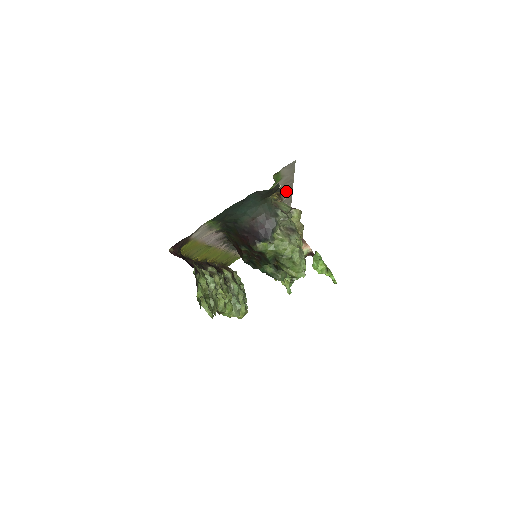
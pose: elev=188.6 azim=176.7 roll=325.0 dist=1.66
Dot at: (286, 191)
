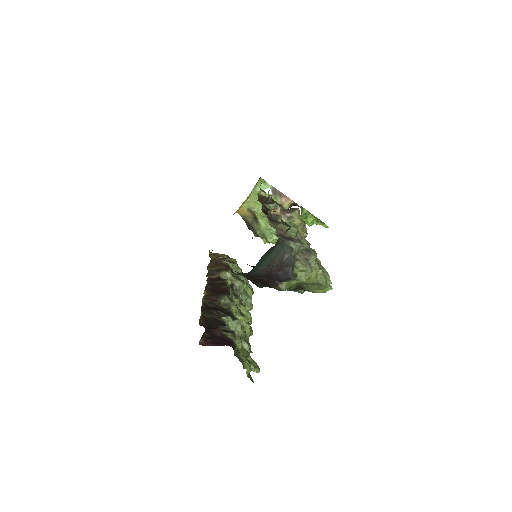
Dot at: occluded
